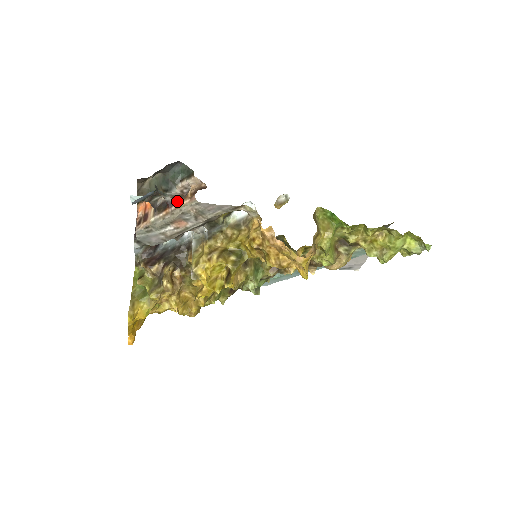
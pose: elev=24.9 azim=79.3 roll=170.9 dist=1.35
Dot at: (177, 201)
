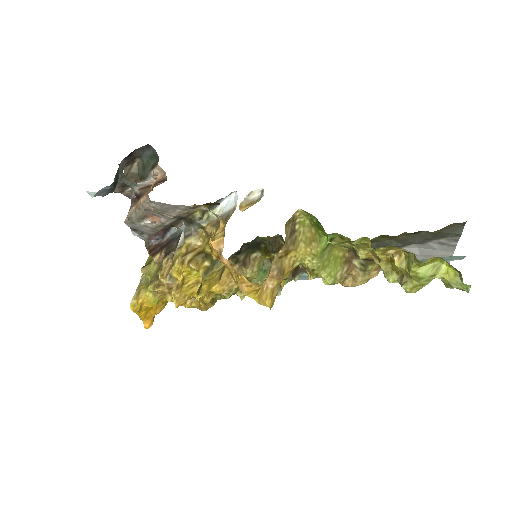
Dot at: (144, 194)
